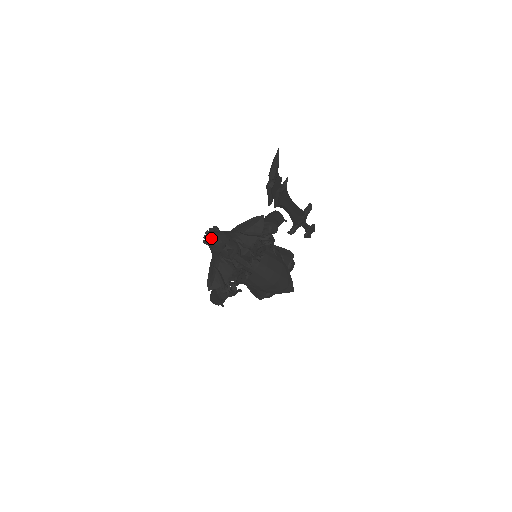
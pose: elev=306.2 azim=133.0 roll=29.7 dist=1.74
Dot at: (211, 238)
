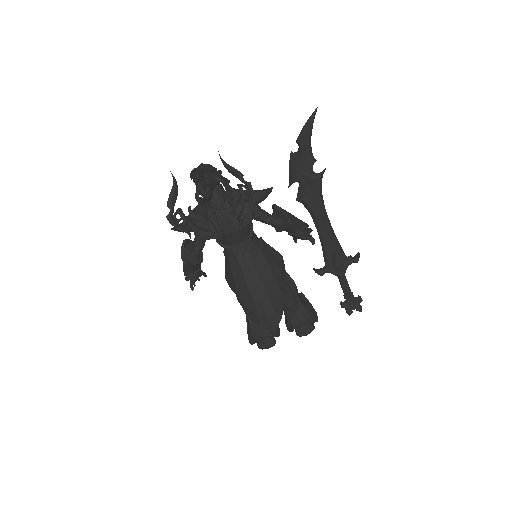
Dot at: (200, 164)
